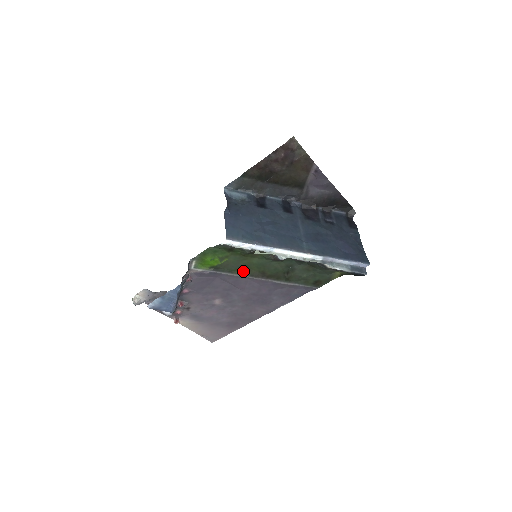
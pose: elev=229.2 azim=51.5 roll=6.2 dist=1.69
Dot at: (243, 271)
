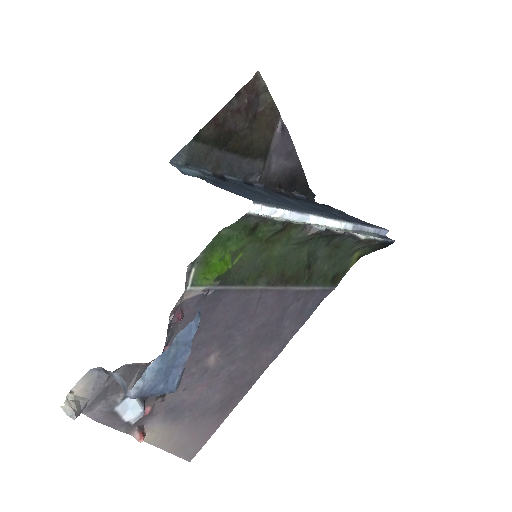
Dot at: (258, 277)
